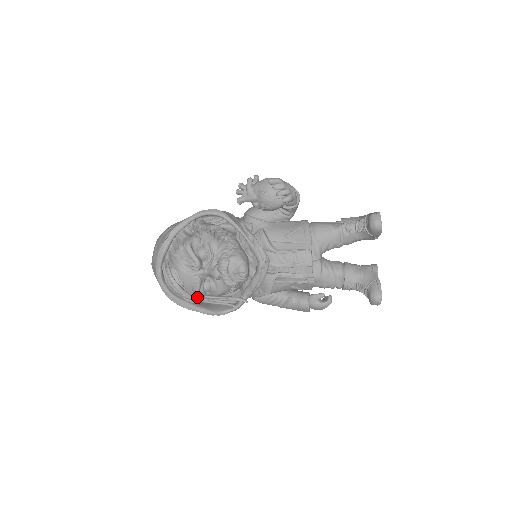
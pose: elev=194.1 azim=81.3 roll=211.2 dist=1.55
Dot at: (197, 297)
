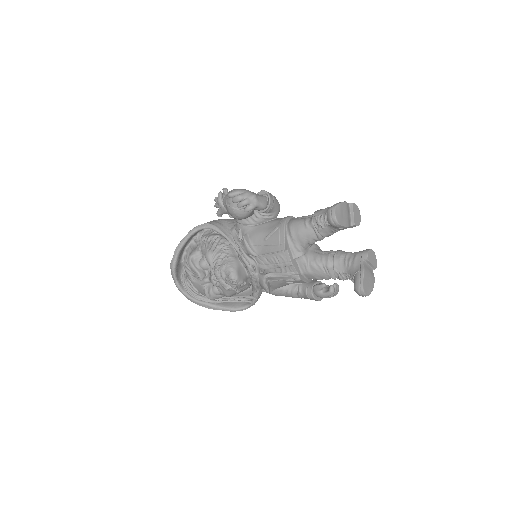
Dot at: (214, 299)
